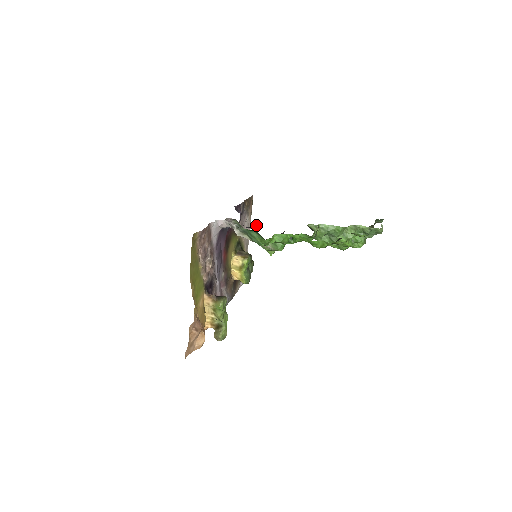
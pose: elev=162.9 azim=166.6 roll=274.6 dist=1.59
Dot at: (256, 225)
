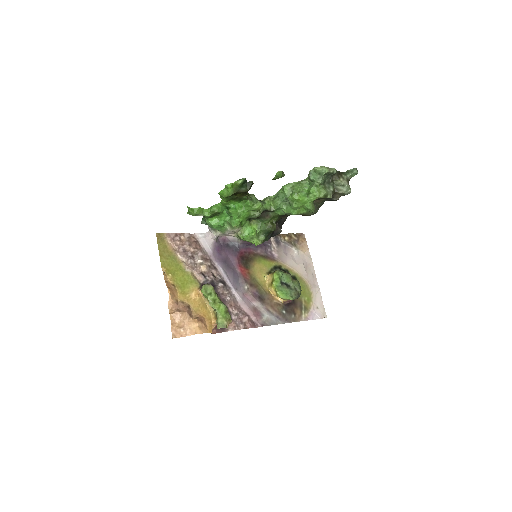
Dot at: occluded
